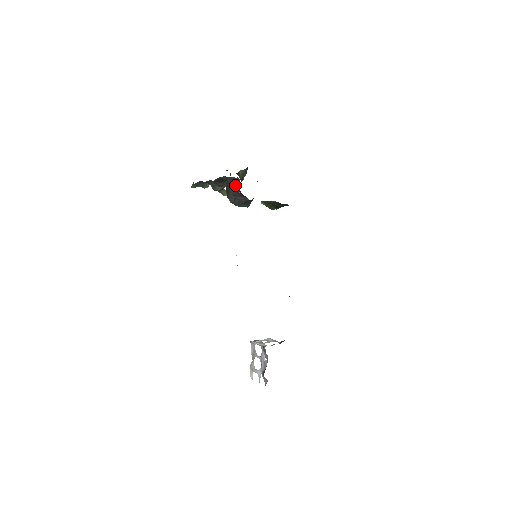
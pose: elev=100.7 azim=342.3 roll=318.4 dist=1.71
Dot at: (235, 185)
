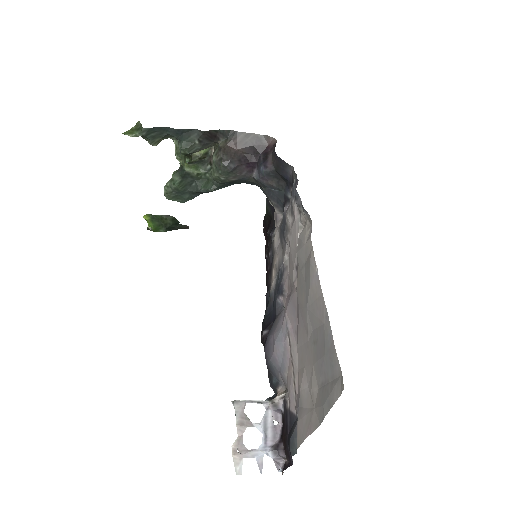
Dot at: (252, 146)
